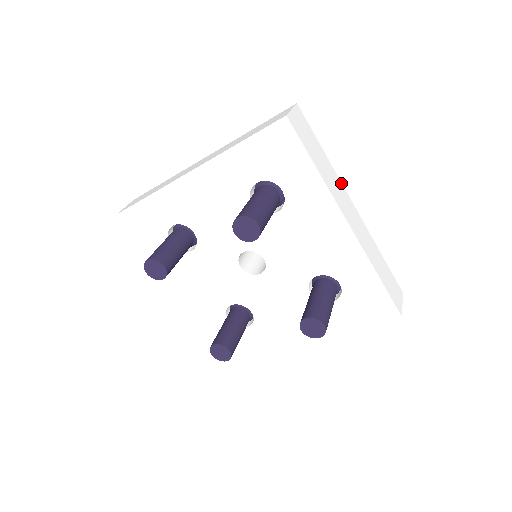
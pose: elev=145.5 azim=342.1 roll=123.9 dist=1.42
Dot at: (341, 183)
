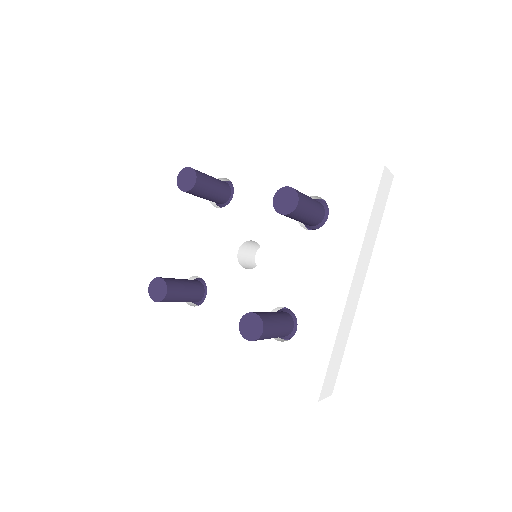
Dot at: occluded
